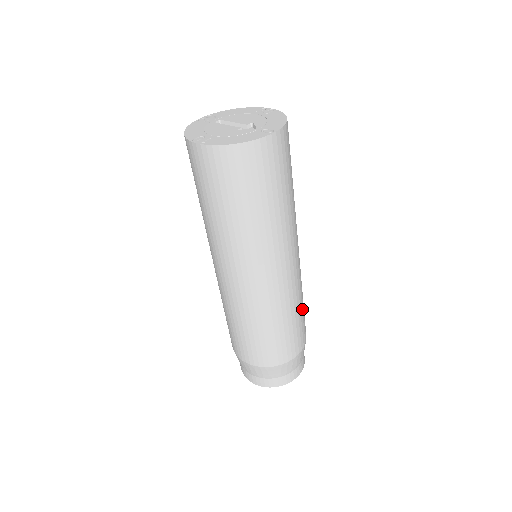
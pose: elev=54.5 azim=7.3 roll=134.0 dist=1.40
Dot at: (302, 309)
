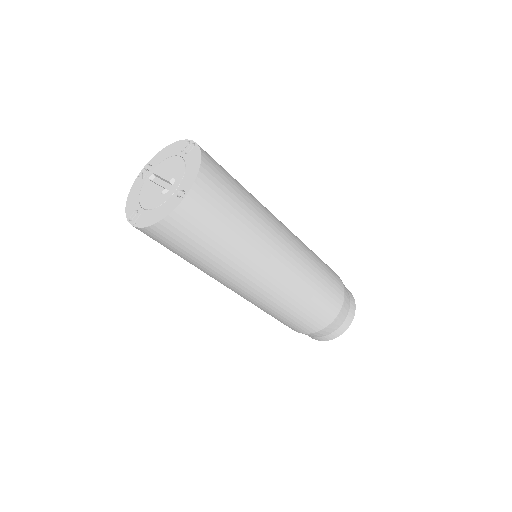
Dot at: (322, 283)
